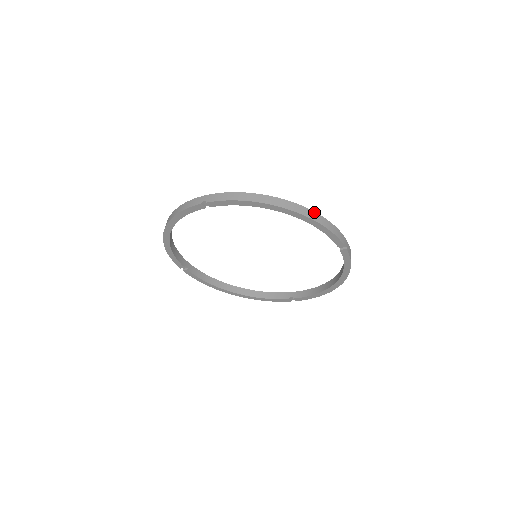
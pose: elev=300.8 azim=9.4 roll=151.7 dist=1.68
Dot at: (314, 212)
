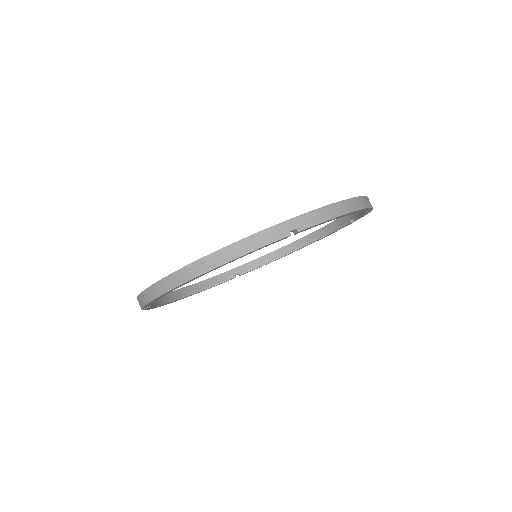
Dot at: (368, 198)
